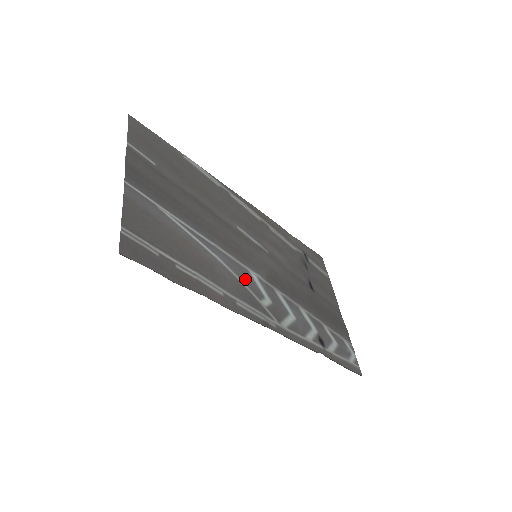
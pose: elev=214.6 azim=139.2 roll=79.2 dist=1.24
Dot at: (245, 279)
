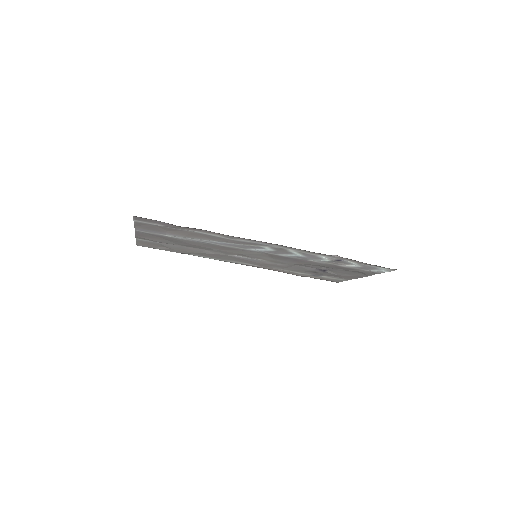
Dot at: (244, 246)
